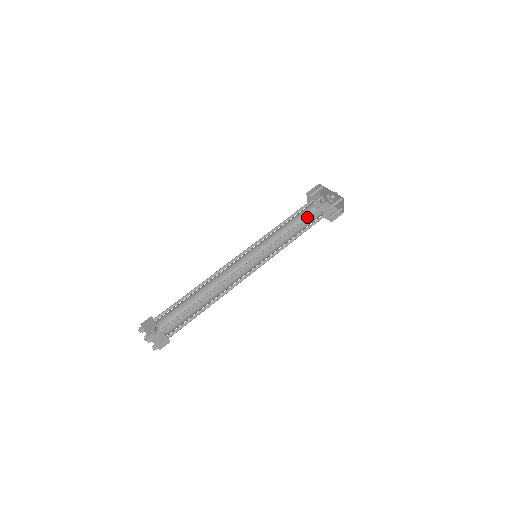
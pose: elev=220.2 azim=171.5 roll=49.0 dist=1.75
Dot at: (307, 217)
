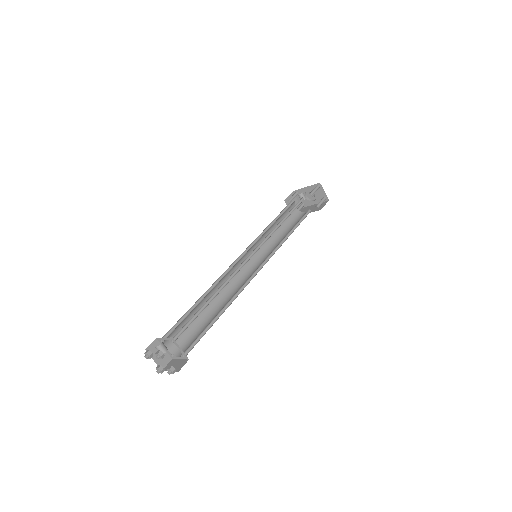
Dot at: (292, 210)
